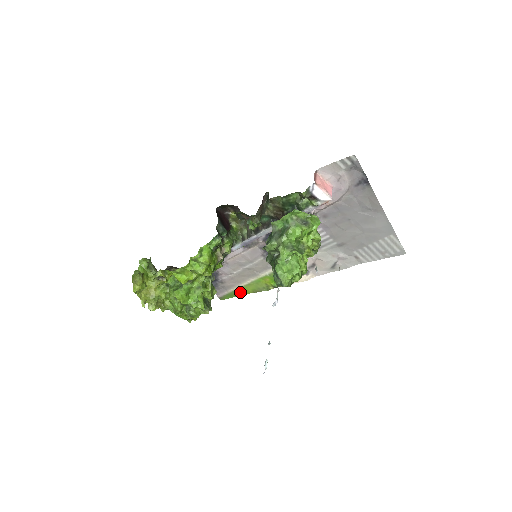
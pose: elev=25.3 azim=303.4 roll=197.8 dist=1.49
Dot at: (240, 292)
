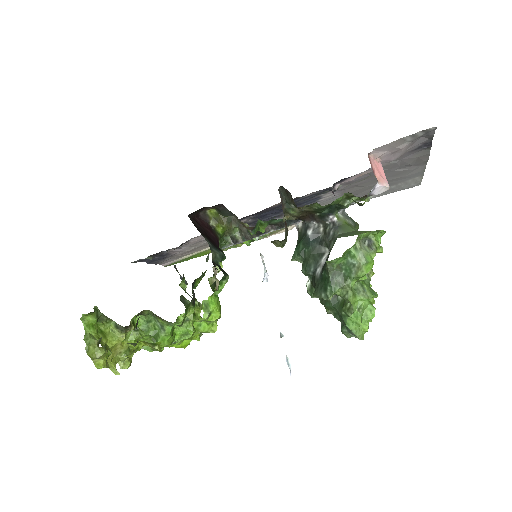
Dot at: (195, 256)
